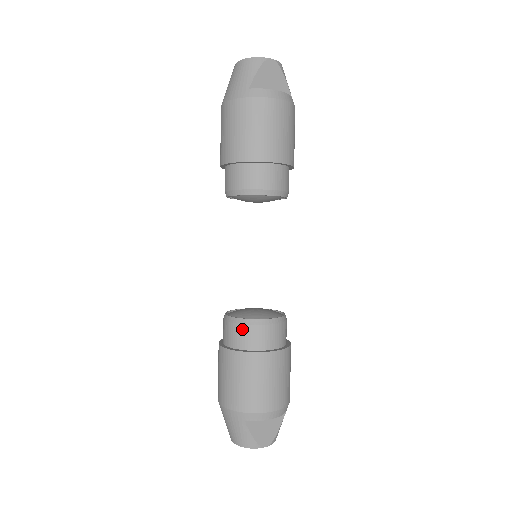
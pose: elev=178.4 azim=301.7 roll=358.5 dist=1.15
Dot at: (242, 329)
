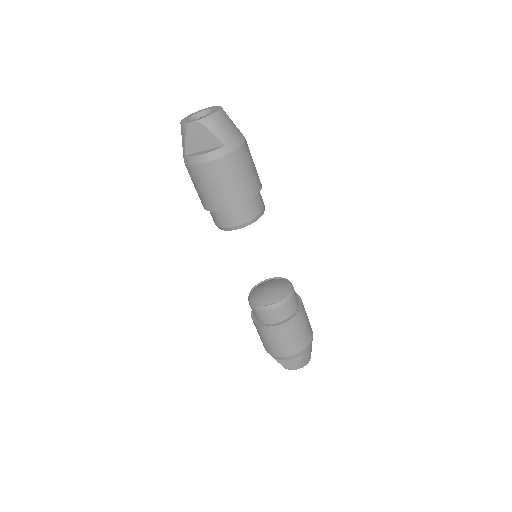
Dot at: (251, 307)
